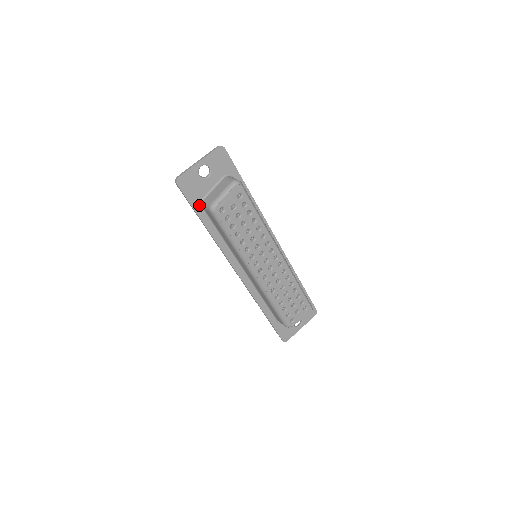
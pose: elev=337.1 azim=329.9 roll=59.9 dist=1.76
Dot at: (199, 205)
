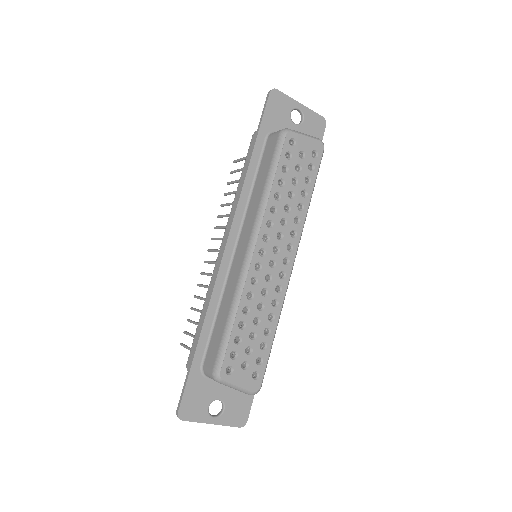
Dot at: (266, 132)
